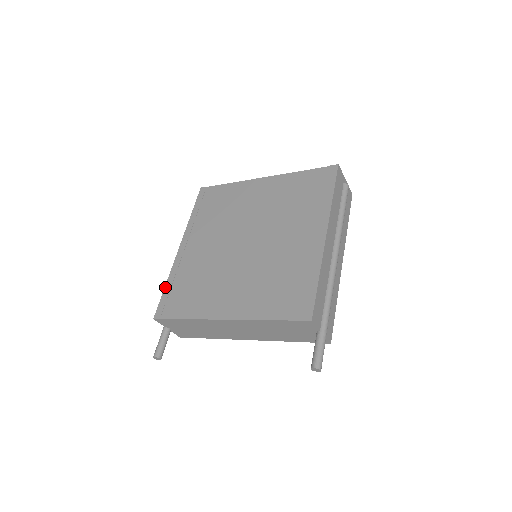
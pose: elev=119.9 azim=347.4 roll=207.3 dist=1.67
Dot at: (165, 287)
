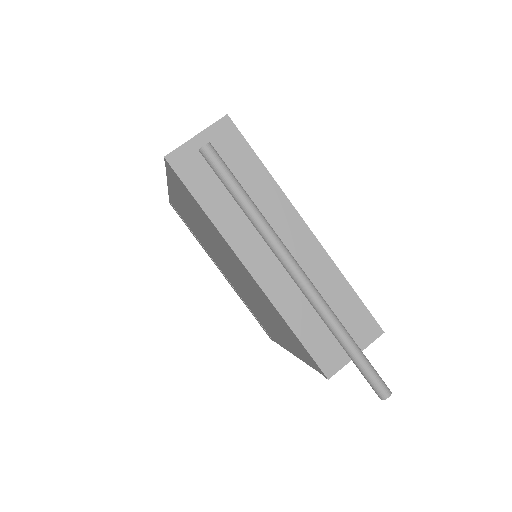
Dot at: occluded
